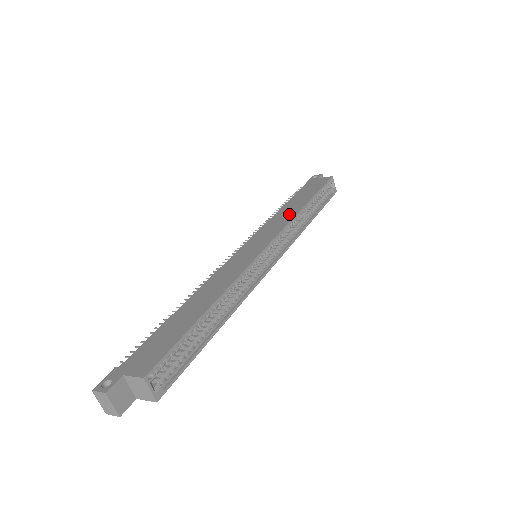
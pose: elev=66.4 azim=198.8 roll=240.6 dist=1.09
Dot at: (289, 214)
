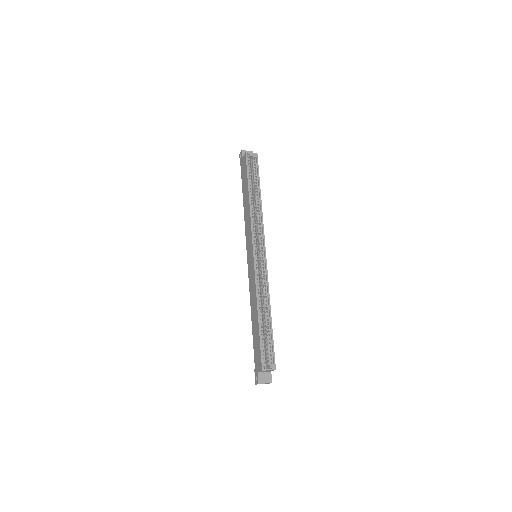
Dot at: (248, 213)
